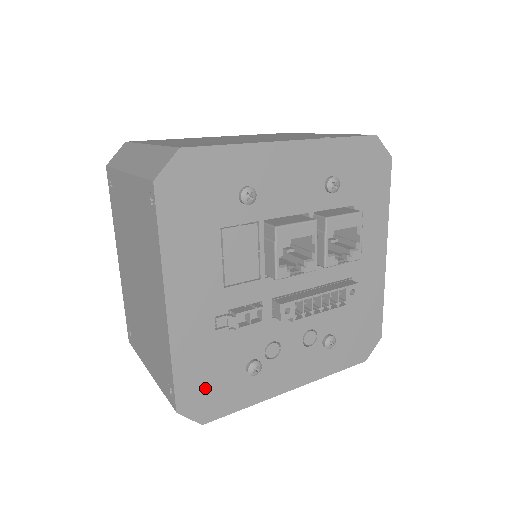
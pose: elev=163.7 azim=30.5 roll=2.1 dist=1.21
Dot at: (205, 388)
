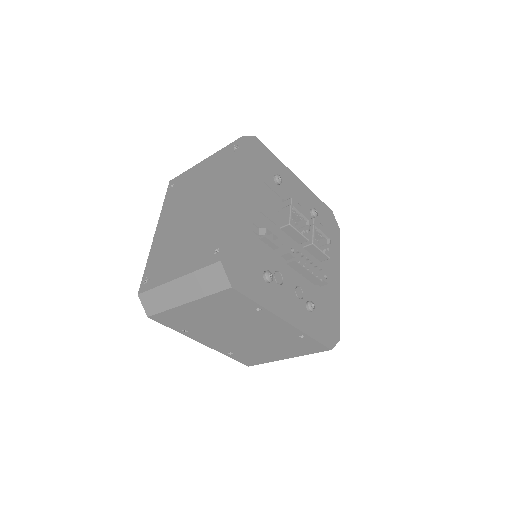
Dot at: (239, 262)
